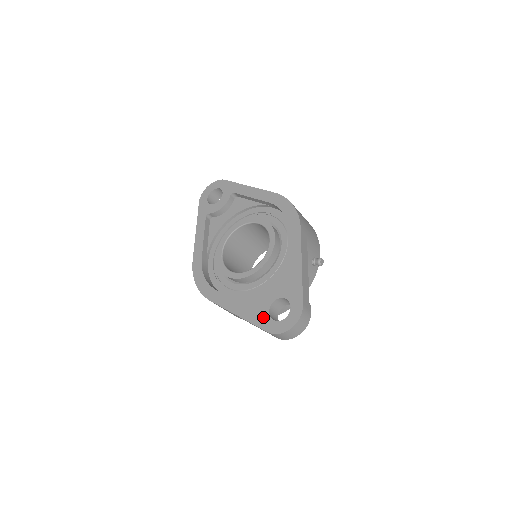
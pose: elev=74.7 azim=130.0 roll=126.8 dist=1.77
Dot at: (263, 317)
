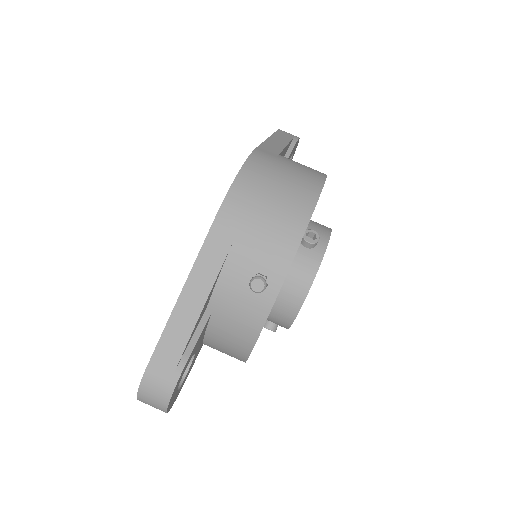
Dot at: occluded
